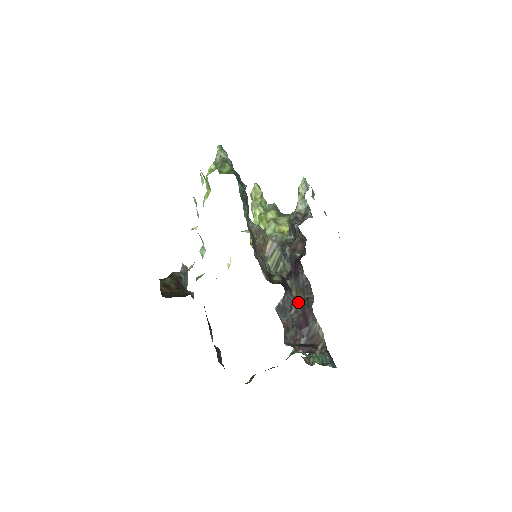
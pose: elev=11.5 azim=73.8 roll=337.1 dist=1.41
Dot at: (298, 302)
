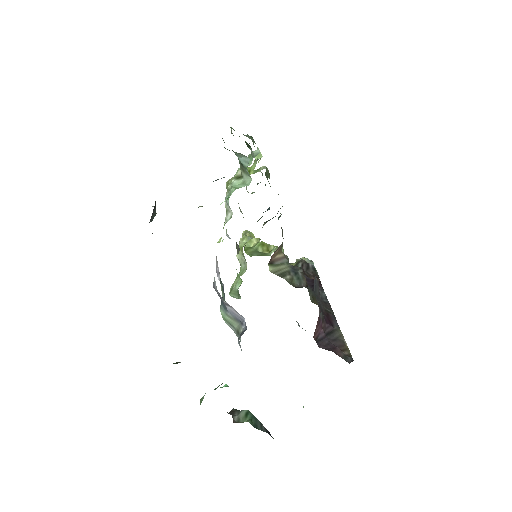
Dot at: occluded
